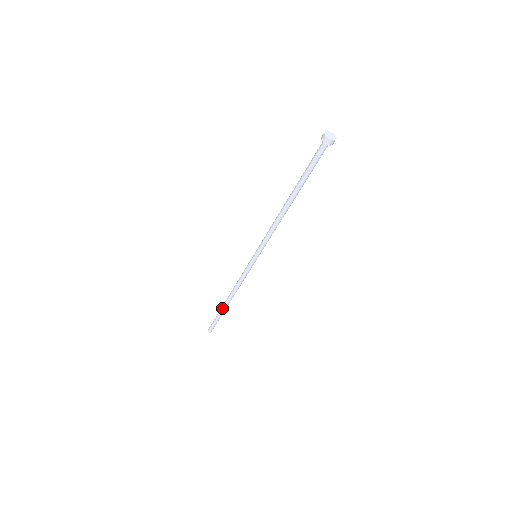
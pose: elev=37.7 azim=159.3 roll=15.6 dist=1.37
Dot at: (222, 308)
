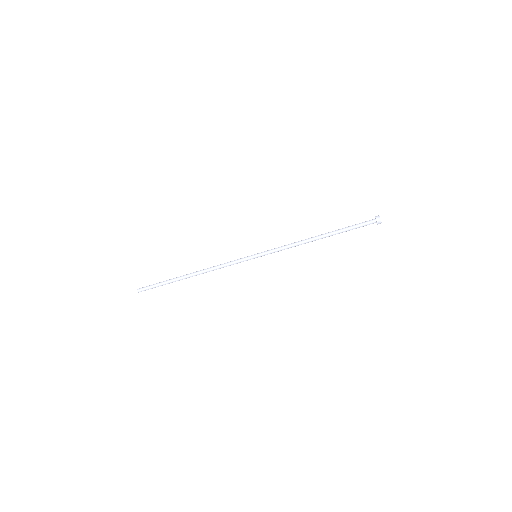
Dot at: (179, 279)
